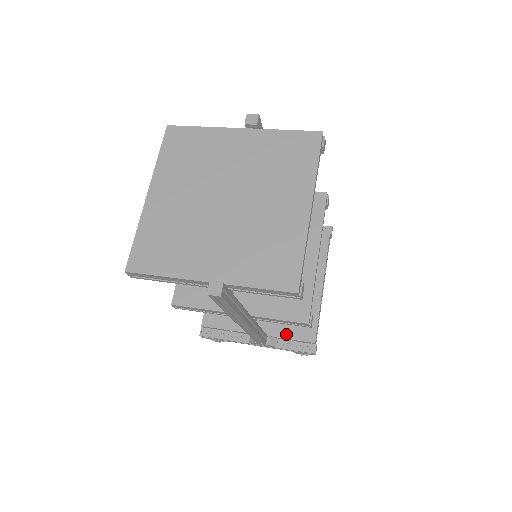
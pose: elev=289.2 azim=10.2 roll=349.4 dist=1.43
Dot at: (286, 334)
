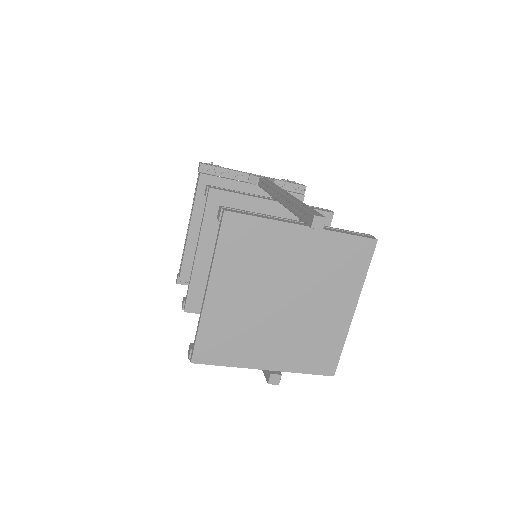
Dot at: occluded
